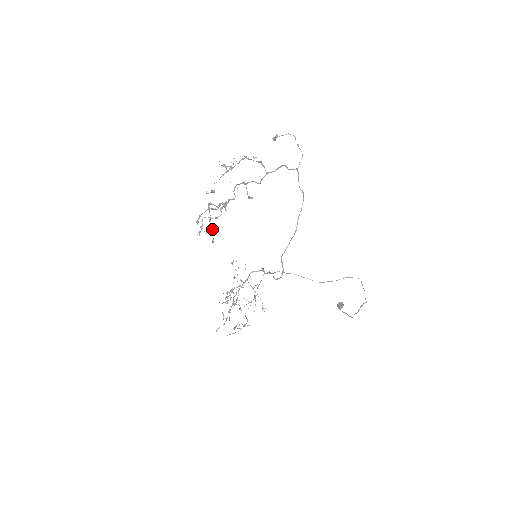
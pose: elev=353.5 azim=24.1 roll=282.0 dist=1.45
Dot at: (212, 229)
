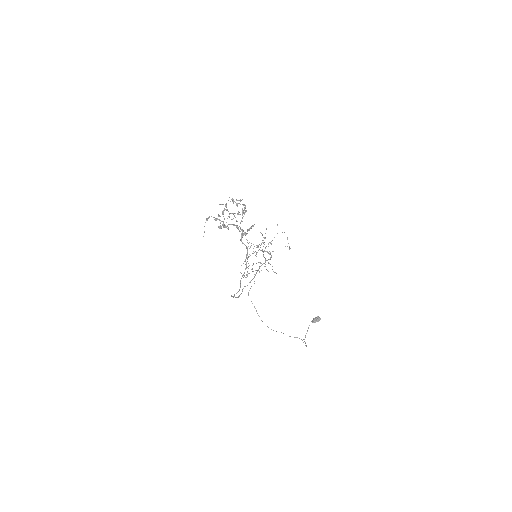
Dot at: (234, 216)
